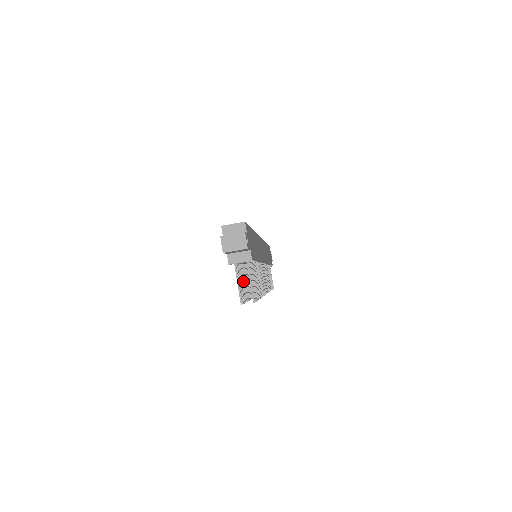
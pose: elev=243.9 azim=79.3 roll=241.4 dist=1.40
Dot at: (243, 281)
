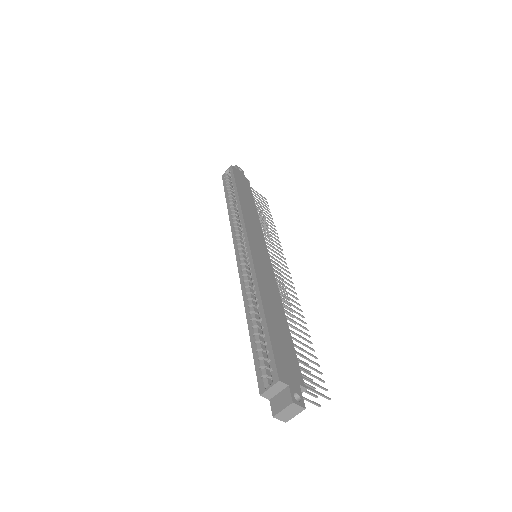
Dot at: occluded
